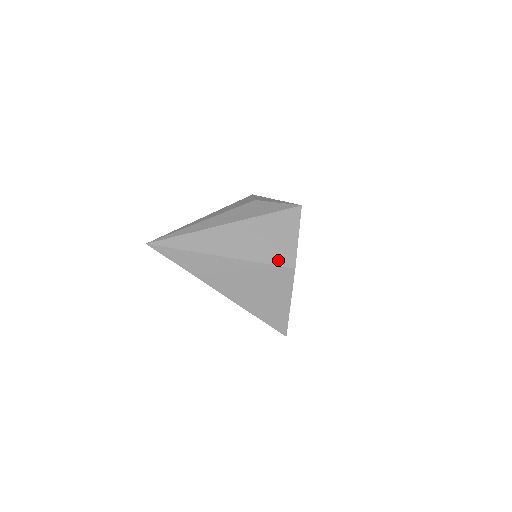
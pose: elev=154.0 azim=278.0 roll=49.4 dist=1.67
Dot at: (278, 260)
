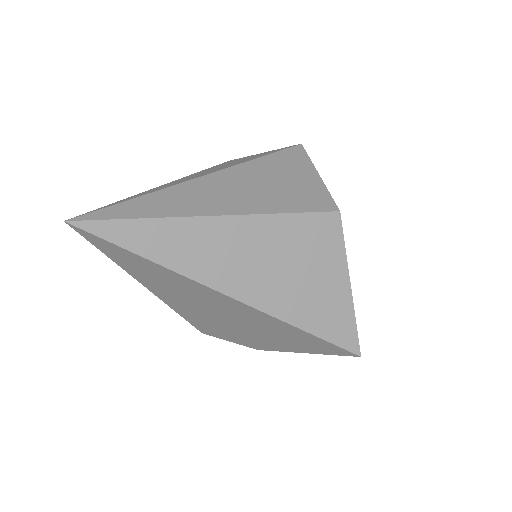
Dot at: (308, 205)
